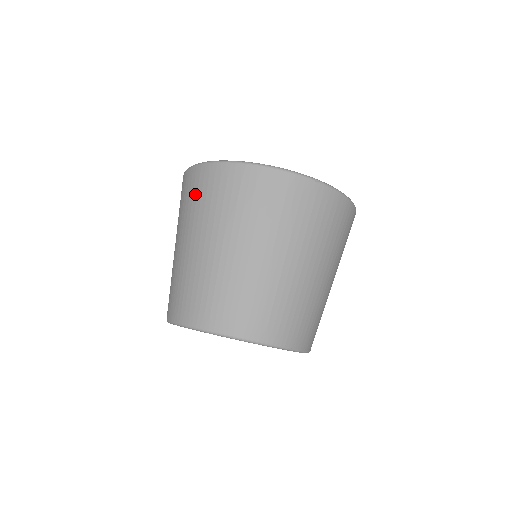
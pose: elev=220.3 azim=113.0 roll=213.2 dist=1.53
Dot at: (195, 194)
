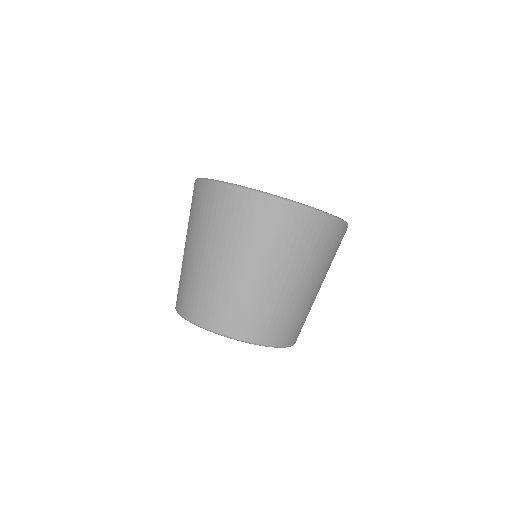
Dot at: (210, 210)
